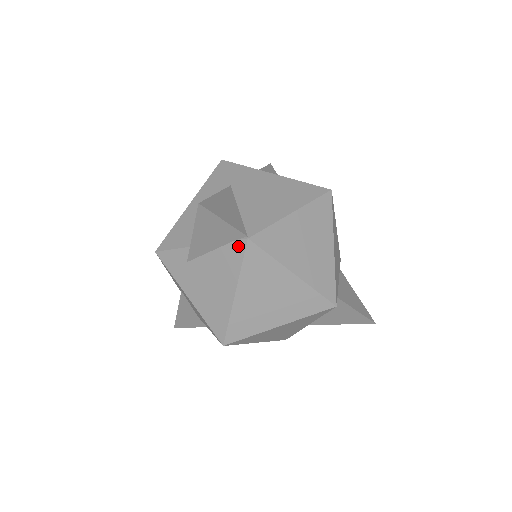
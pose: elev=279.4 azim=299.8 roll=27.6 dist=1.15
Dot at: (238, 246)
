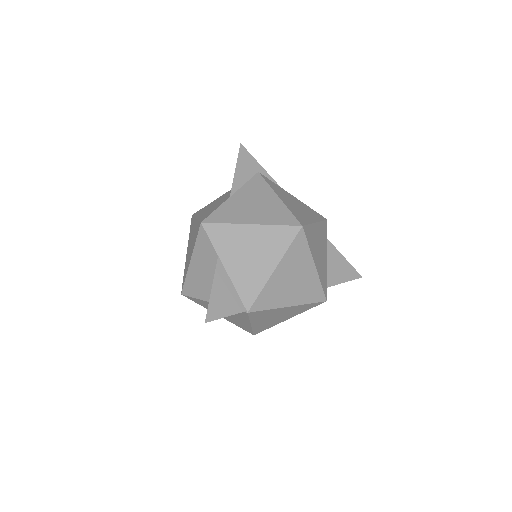
Dot at: (242, 313)
